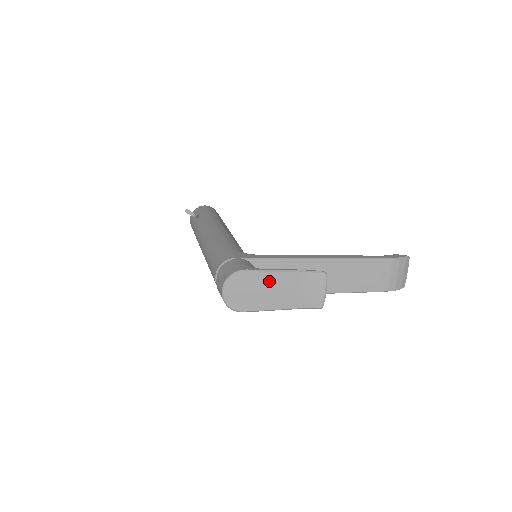
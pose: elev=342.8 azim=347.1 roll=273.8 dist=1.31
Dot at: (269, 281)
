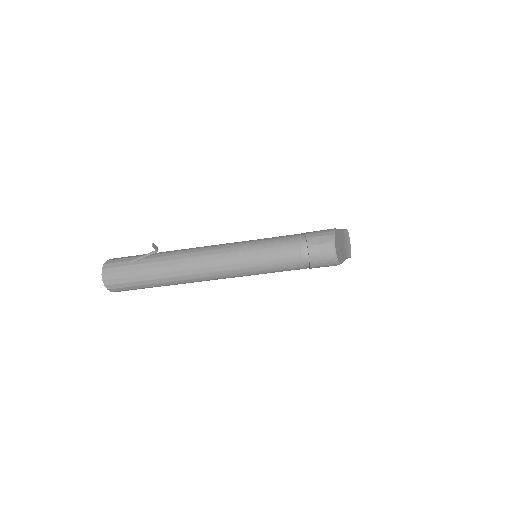
Dot at: (340, 237)
